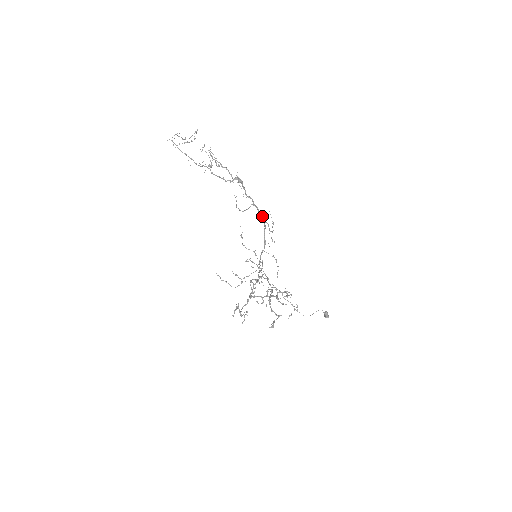
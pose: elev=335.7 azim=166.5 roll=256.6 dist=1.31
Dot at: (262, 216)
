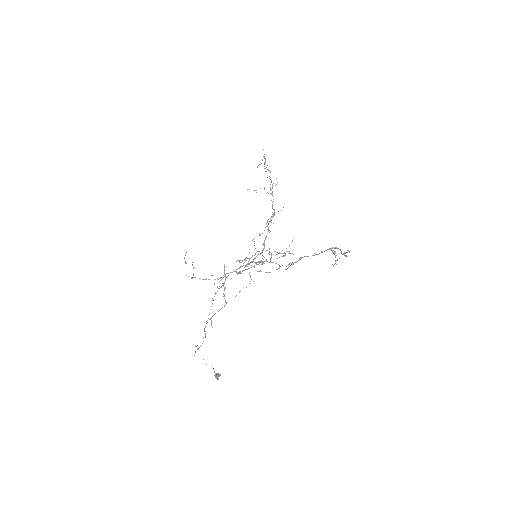
Dot at: occluded
